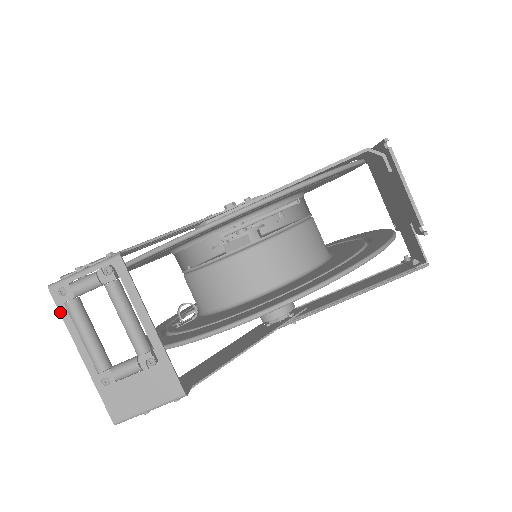
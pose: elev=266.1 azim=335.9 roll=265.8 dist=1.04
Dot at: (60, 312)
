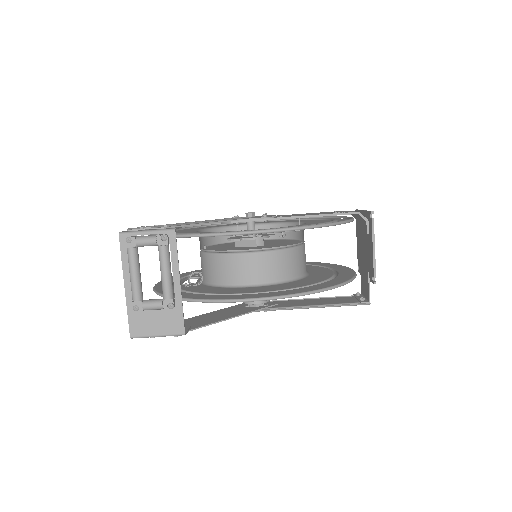
Dot at: (121, 252)
